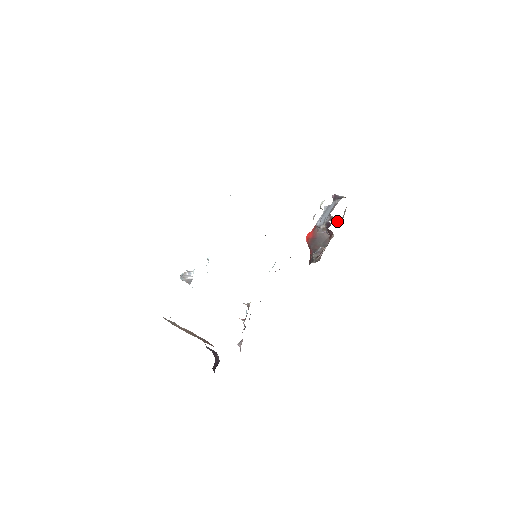
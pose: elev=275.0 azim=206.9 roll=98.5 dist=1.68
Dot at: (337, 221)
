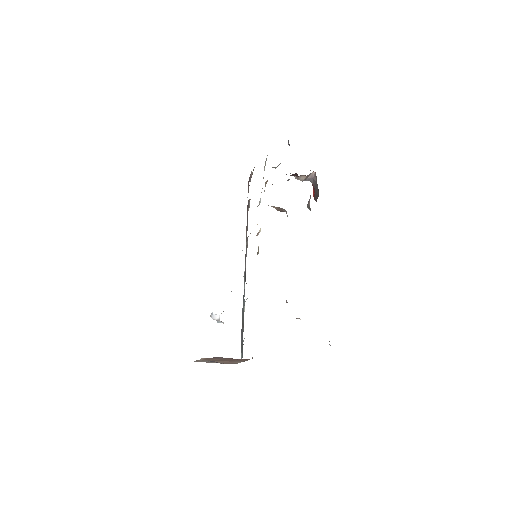
Dot at: occluded
